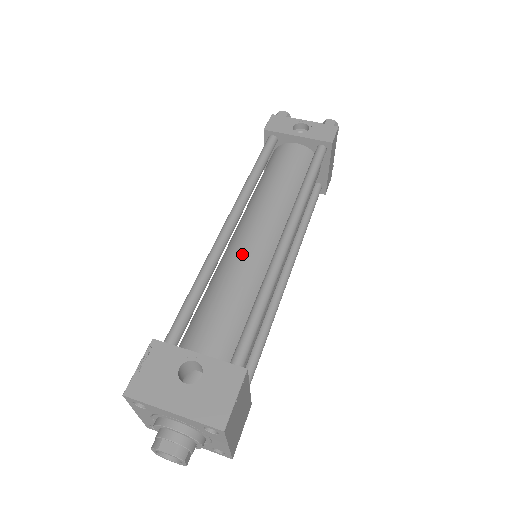
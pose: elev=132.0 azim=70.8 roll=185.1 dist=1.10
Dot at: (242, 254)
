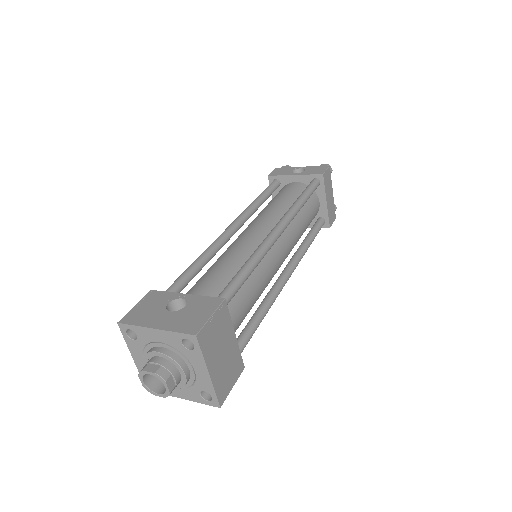
Dot at: (238, 243)
